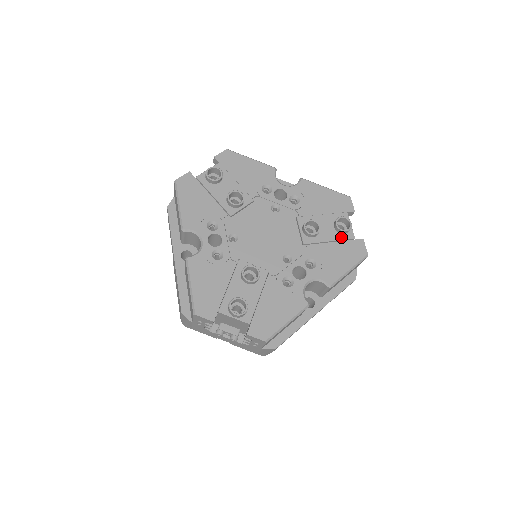
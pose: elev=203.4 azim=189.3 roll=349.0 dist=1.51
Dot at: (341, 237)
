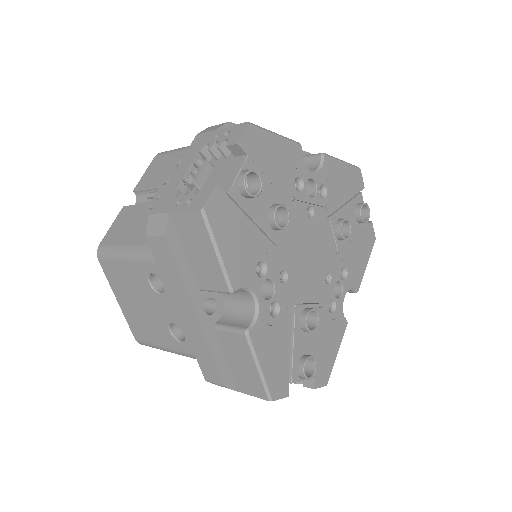
Dot at: (361, 228)
